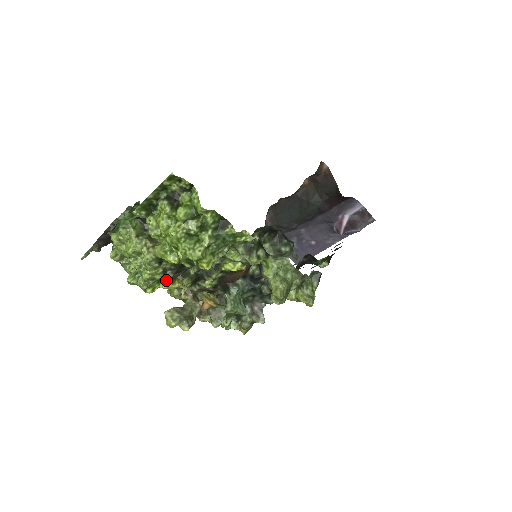
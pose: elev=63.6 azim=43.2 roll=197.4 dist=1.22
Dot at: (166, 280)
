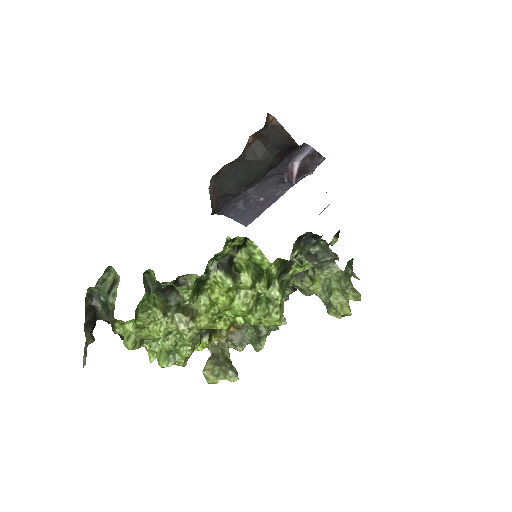
Dot at: (202, 342)
